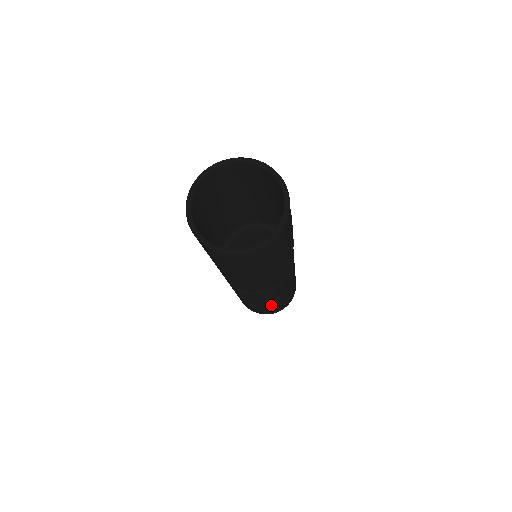
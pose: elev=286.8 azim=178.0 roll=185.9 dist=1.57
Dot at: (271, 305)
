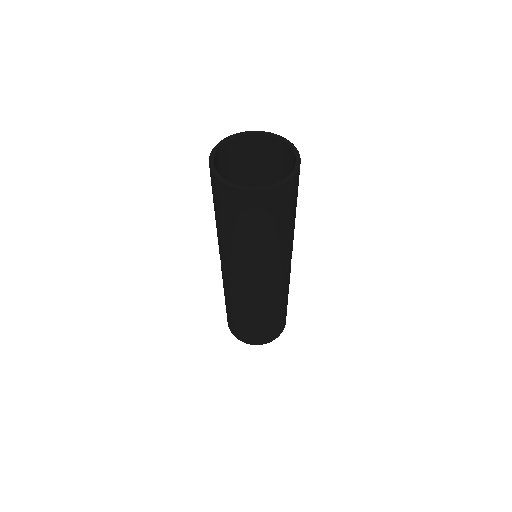
Dot at: (287, 302)
